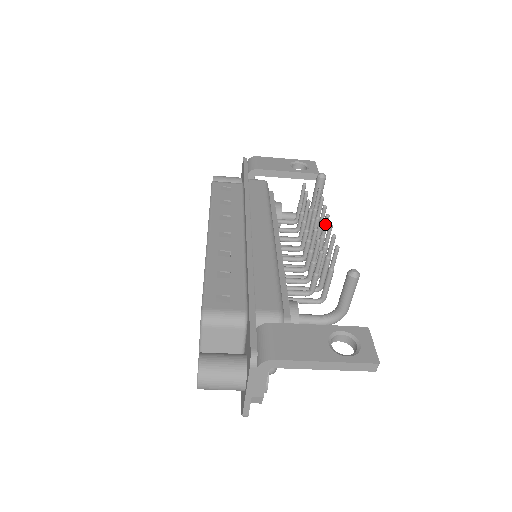
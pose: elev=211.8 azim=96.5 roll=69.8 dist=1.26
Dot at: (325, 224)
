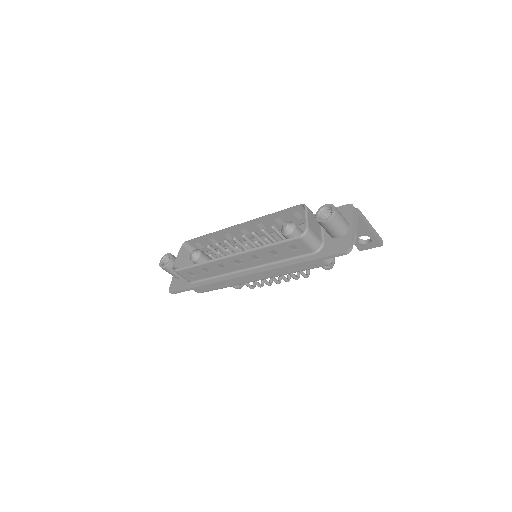
Dot at: occluded
